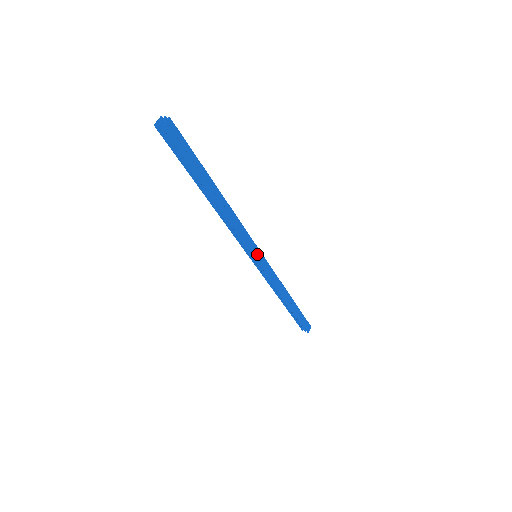
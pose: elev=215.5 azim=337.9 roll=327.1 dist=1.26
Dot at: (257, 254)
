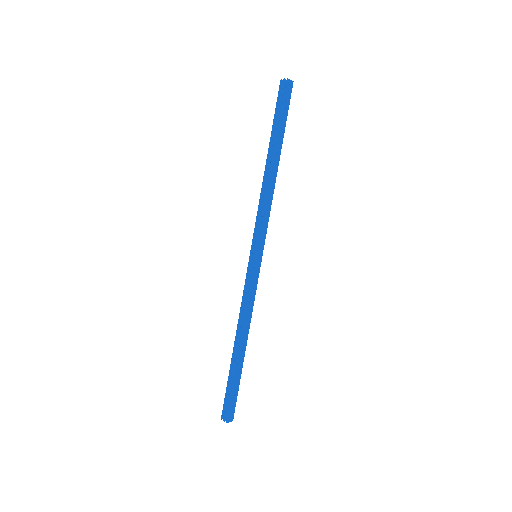
Dot at: (260, 251)
